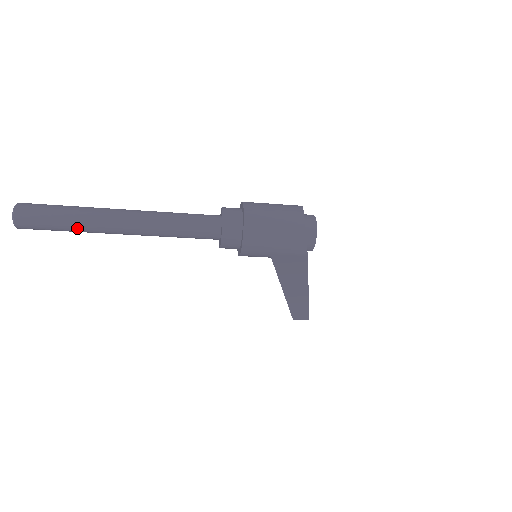
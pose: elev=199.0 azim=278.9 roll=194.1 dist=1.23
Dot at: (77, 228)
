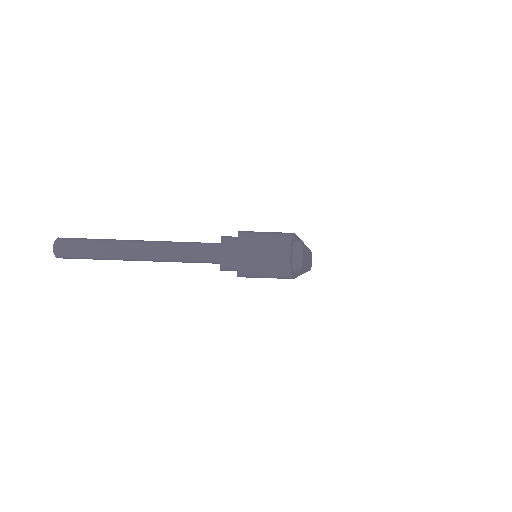
Dot at: (105, 259)
